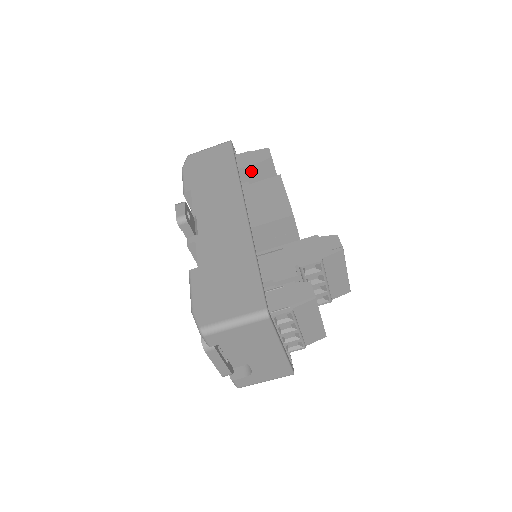
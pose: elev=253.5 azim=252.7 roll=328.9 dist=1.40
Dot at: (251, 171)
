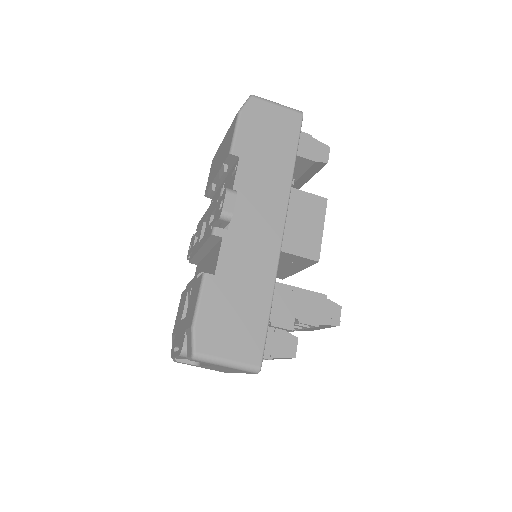
Dot at: (300, 161)
